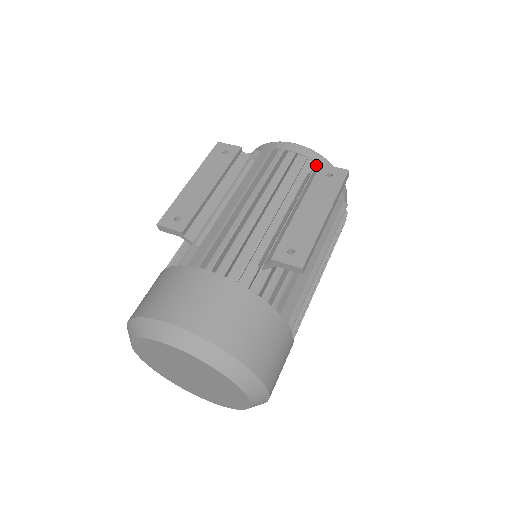
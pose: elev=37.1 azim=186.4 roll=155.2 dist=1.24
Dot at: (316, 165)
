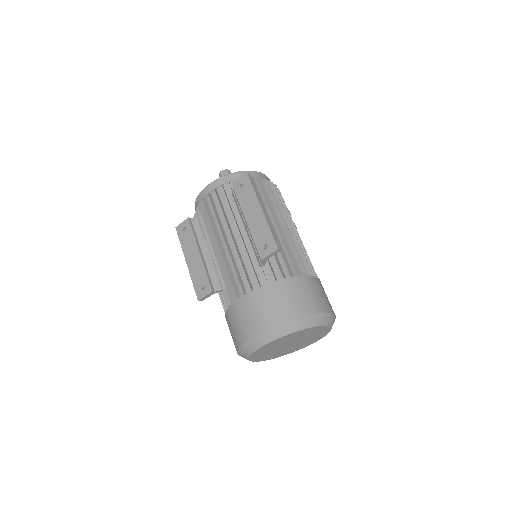
Dot at: (230, 185)
